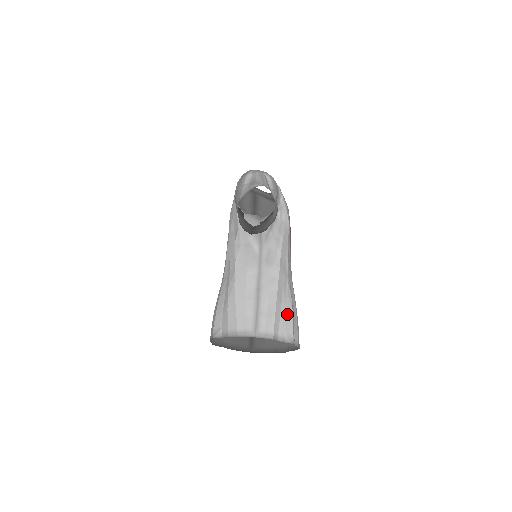
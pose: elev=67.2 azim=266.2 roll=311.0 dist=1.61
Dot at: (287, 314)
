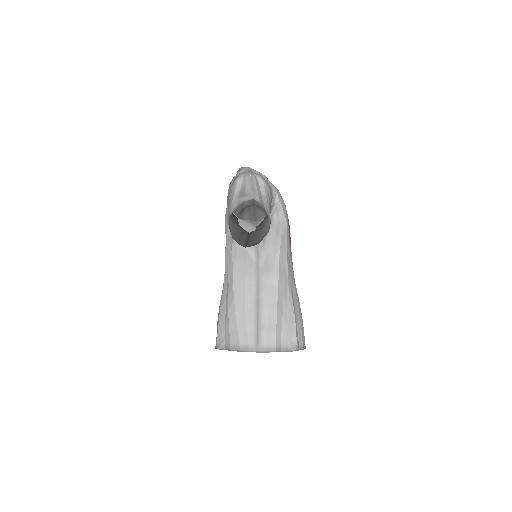
Dot at: (289, 322)
